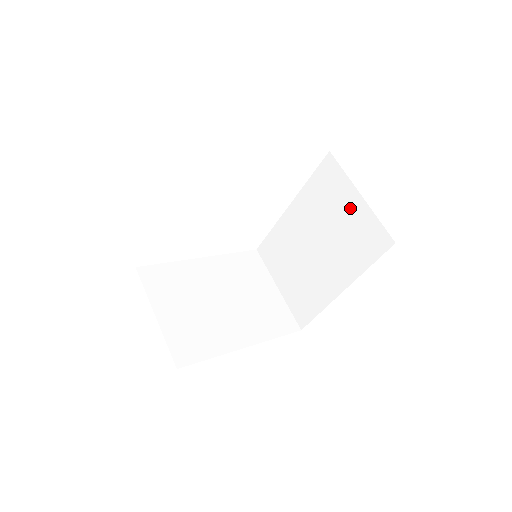
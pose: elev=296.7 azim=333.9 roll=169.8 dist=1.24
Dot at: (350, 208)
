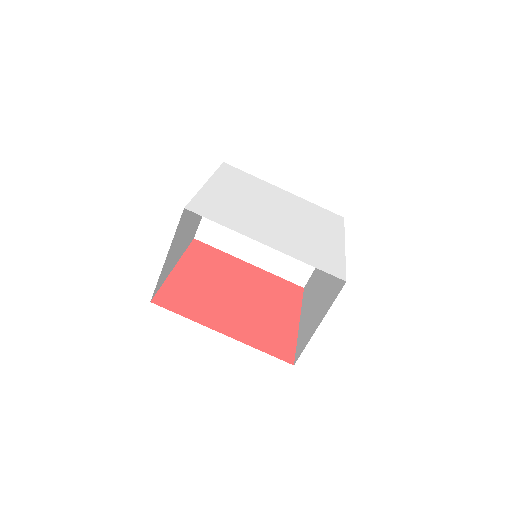
Dot at: occluded
